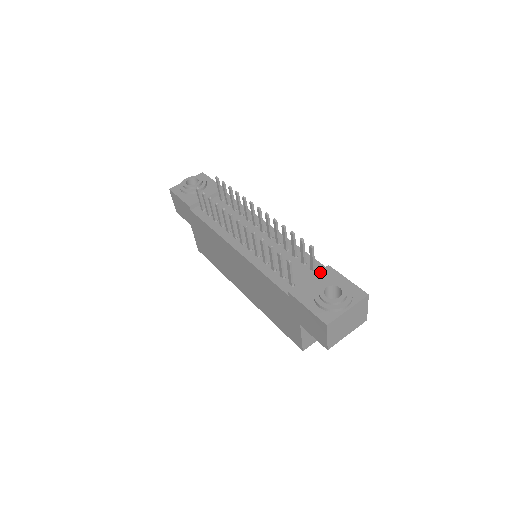
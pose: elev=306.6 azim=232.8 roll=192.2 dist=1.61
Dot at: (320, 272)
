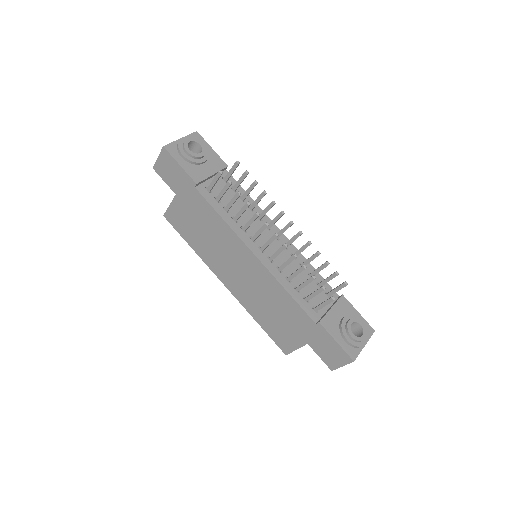
Dot at: (338, 302)
